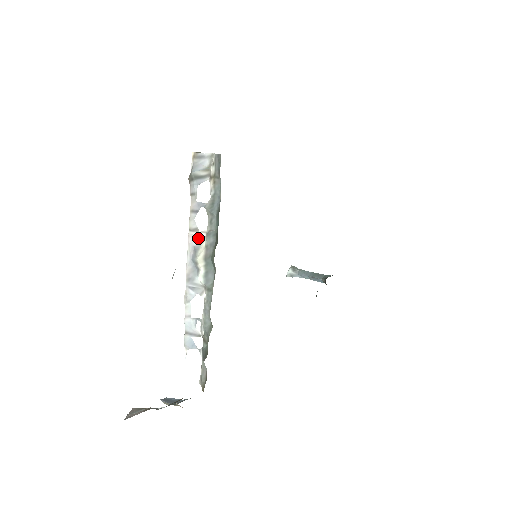
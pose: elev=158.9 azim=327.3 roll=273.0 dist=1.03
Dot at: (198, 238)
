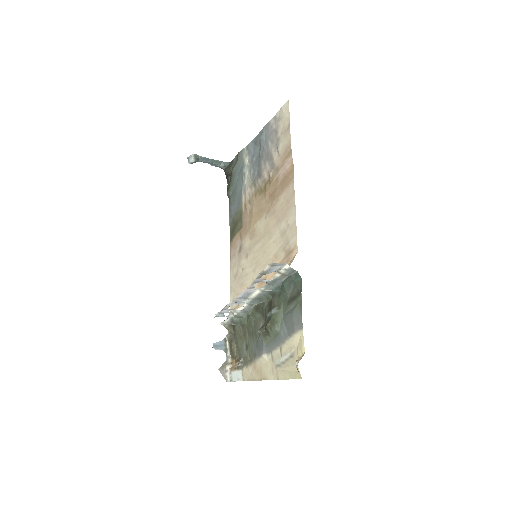
Dot at: (253, 290)
